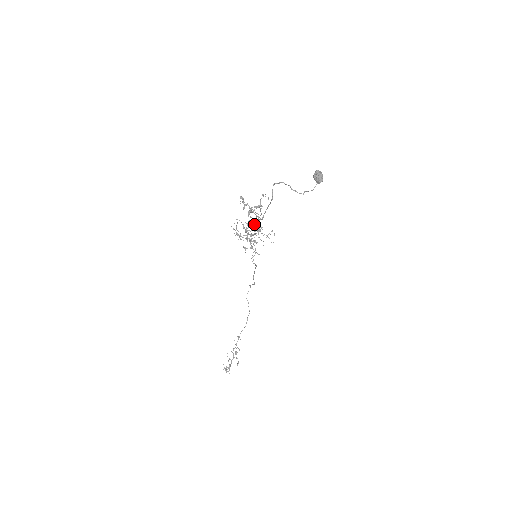
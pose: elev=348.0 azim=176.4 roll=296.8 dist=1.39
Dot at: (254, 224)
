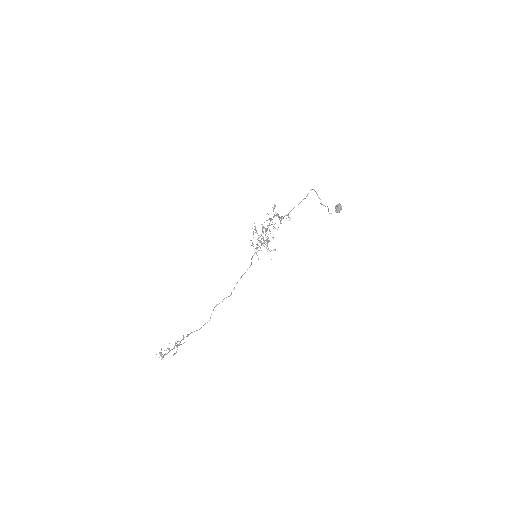
Dot at: (267, 236)
